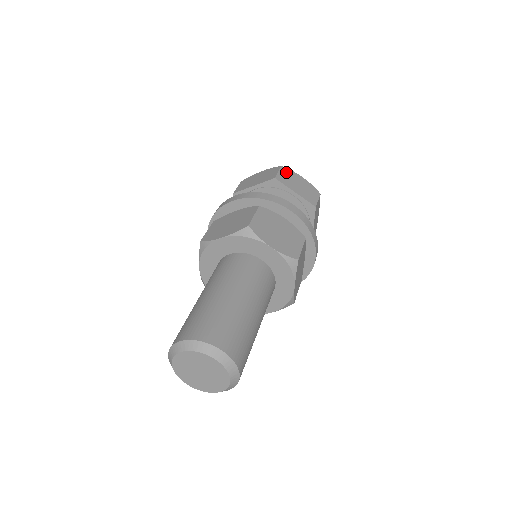
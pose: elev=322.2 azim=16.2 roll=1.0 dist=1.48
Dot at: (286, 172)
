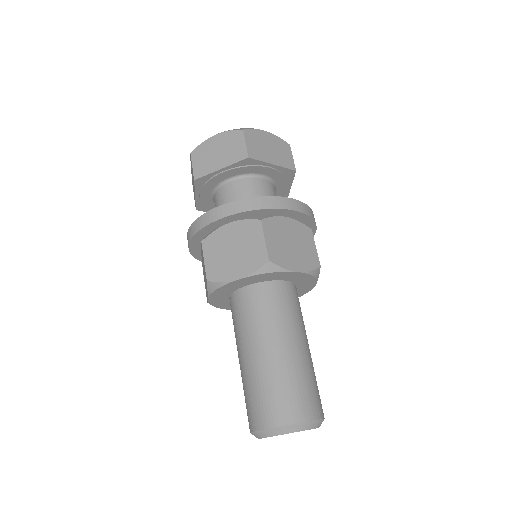
Dot at: (251, 137)
